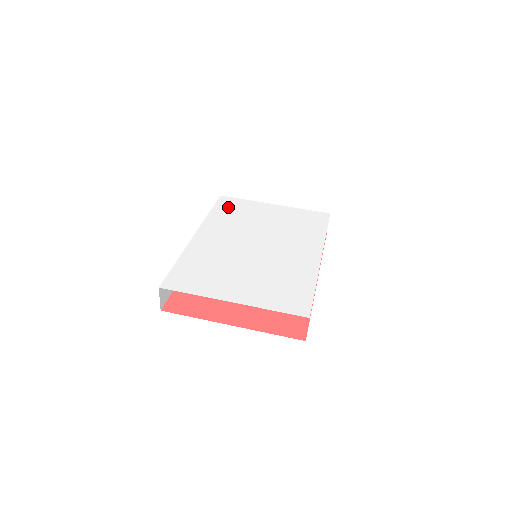
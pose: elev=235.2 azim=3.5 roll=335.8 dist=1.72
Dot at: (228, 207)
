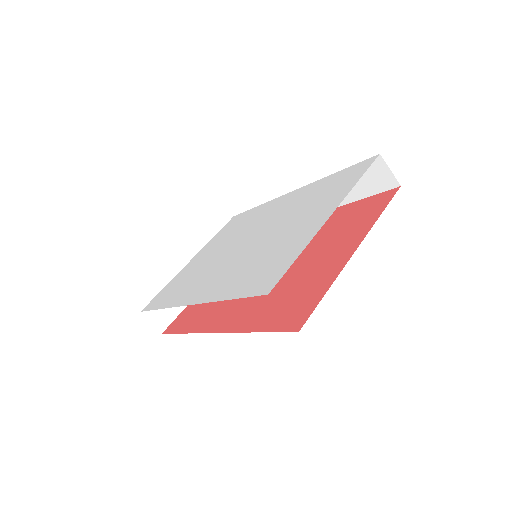
Dot at: (165, 295)
